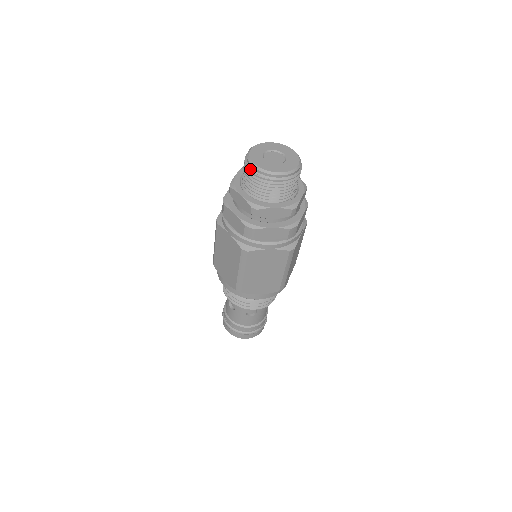
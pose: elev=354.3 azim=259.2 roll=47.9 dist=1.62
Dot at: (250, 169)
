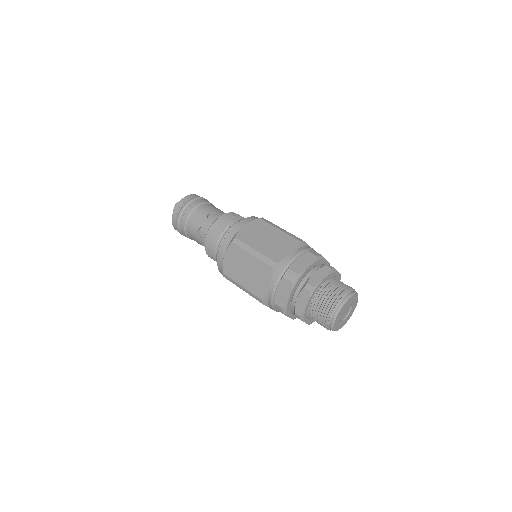
Dot at: occluded
